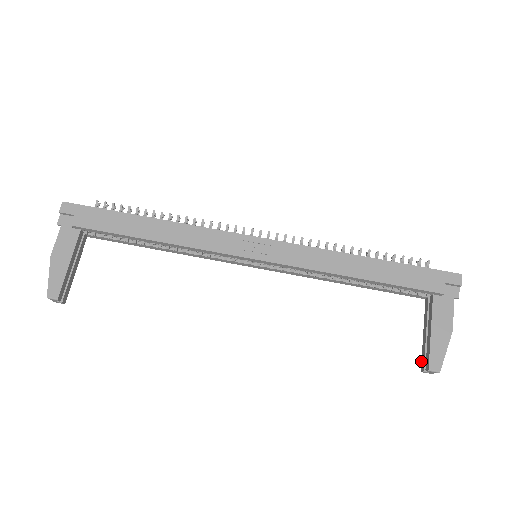
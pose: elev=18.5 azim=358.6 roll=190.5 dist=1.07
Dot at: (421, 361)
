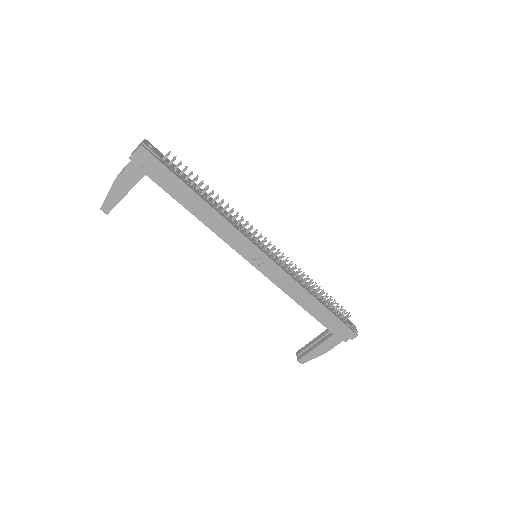
Dot at: (300, 349)
